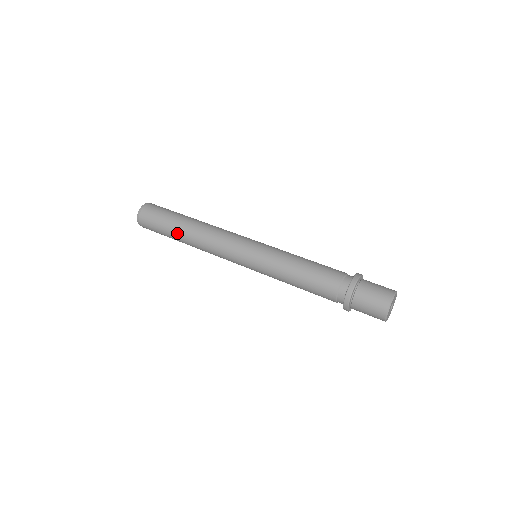
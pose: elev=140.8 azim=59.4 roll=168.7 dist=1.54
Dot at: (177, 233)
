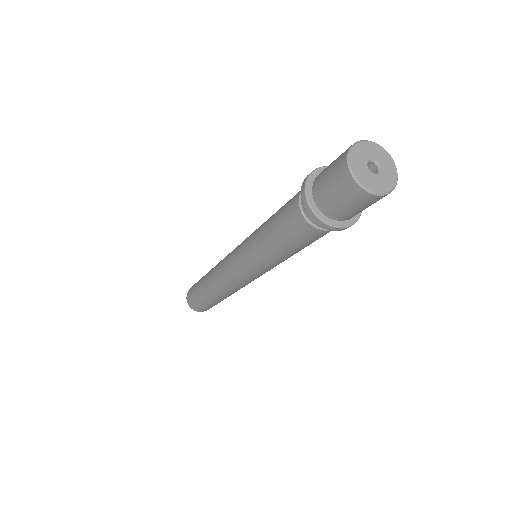
Dot at: (202, 286)
